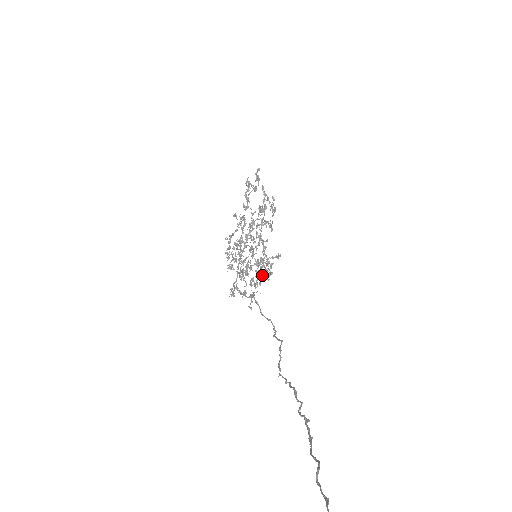
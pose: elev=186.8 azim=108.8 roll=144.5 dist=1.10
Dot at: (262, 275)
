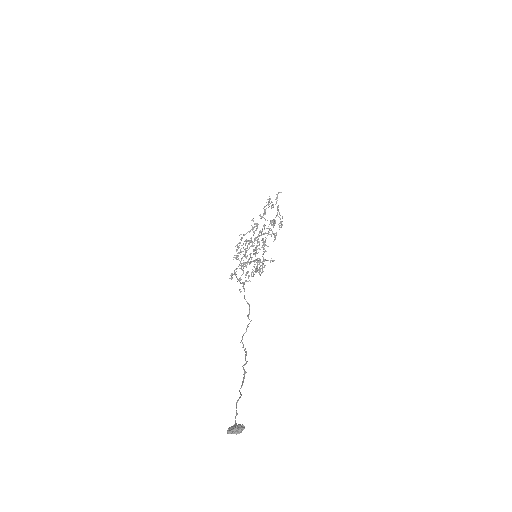
Dot at: (256, 271)
